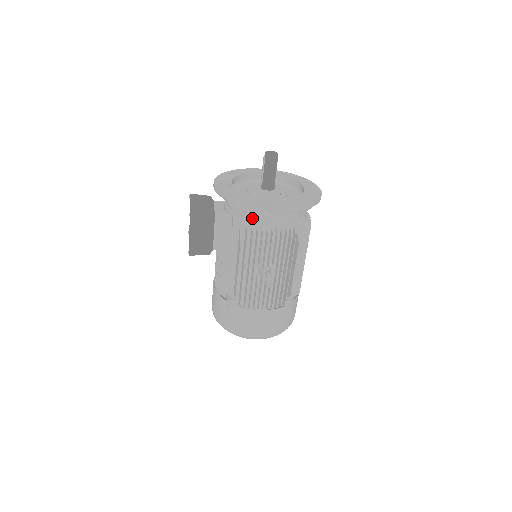
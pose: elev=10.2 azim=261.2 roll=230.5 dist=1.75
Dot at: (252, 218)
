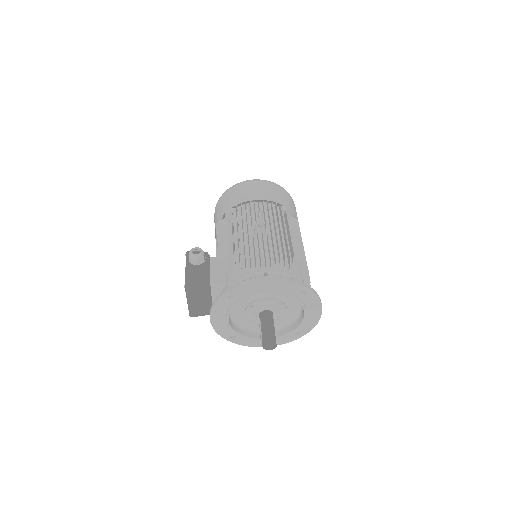
Dot at: occluded
